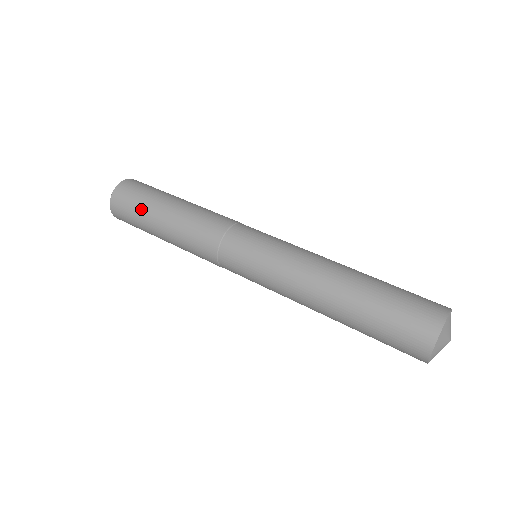
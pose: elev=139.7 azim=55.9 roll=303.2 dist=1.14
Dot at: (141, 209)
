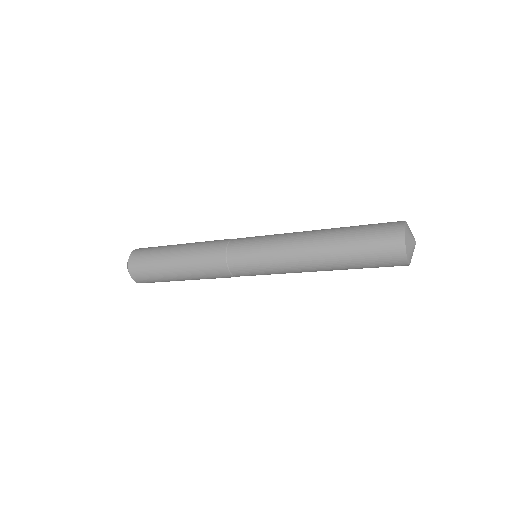
Dot at: (159, 250)
